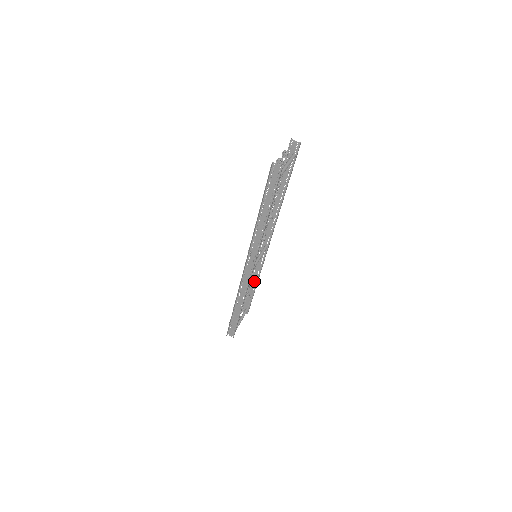
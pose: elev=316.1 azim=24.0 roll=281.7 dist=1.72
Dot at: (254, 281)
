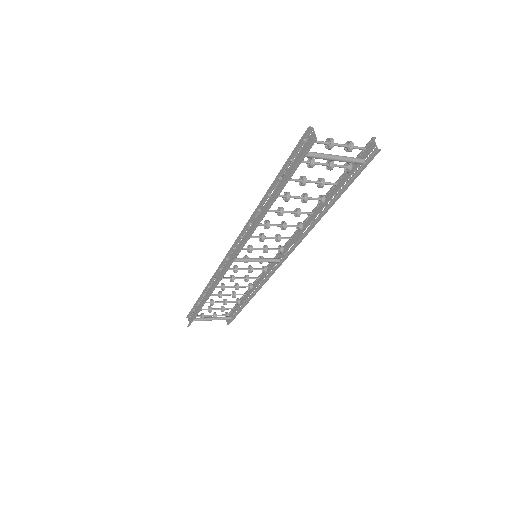
Dot at: (250, 292)
